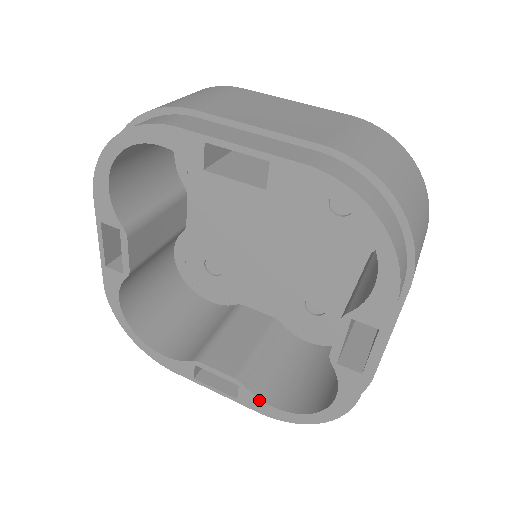
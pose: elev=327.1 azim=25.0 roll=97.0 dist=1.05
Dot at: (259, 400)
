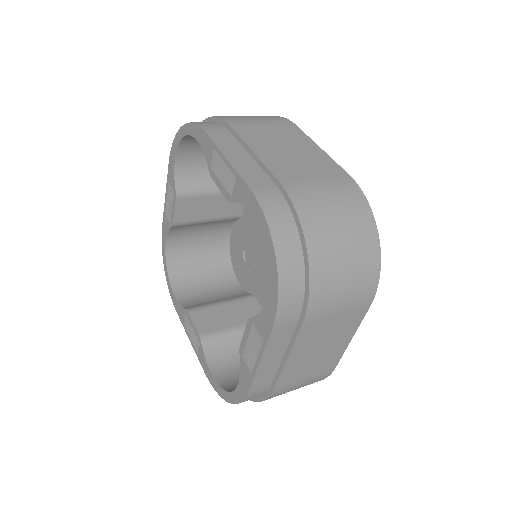
Dot at: (206, 362)
